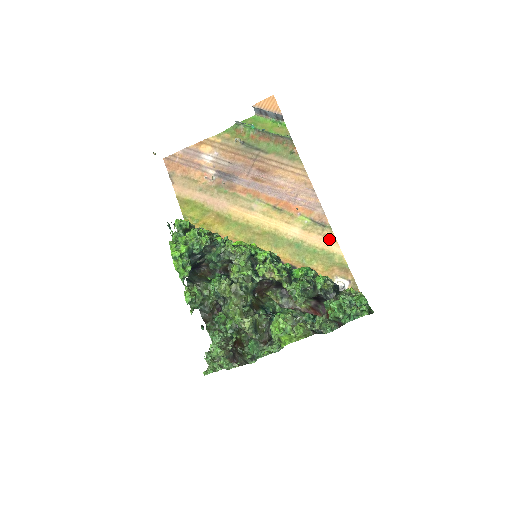
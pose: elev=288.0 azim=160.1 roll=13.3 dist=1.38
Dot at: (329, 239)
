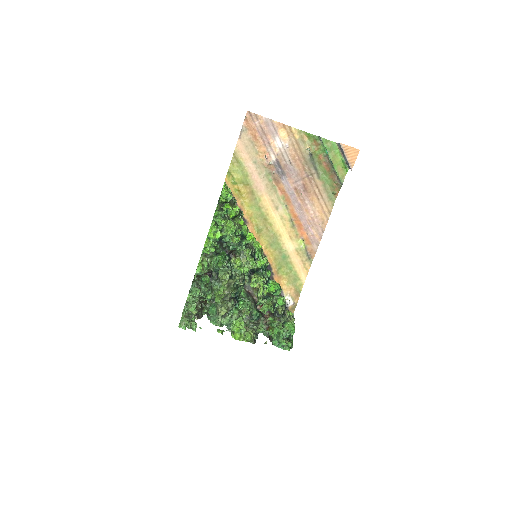
Dot at: (305, 268)
